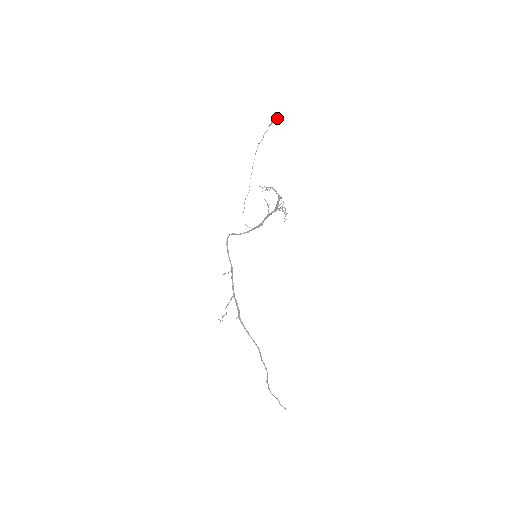
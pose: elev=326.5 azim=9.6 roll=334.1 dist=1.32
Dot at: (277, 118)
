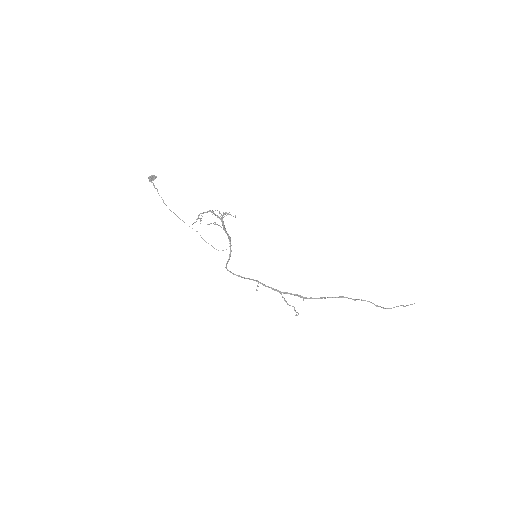
Dot at: (150, 177)
